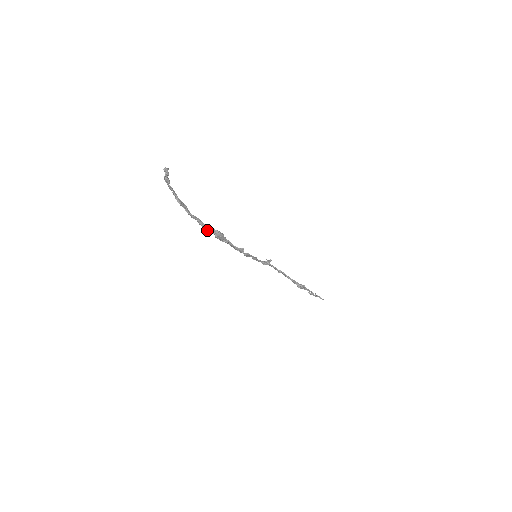
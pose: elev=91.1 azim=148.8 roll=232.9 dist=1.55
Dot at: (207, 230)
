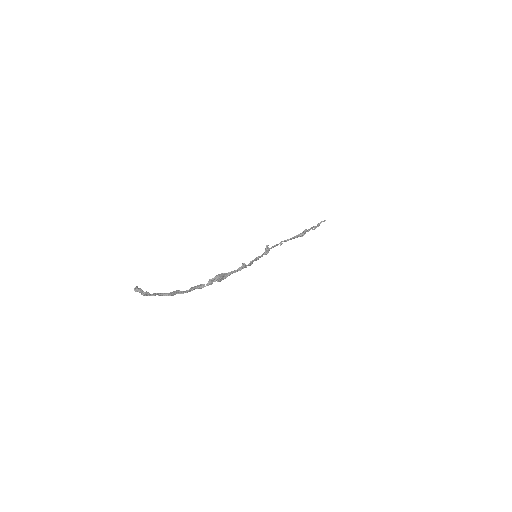
Dot at: occluded
